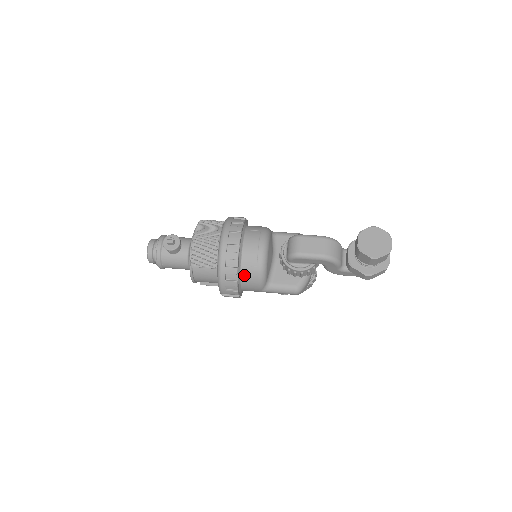
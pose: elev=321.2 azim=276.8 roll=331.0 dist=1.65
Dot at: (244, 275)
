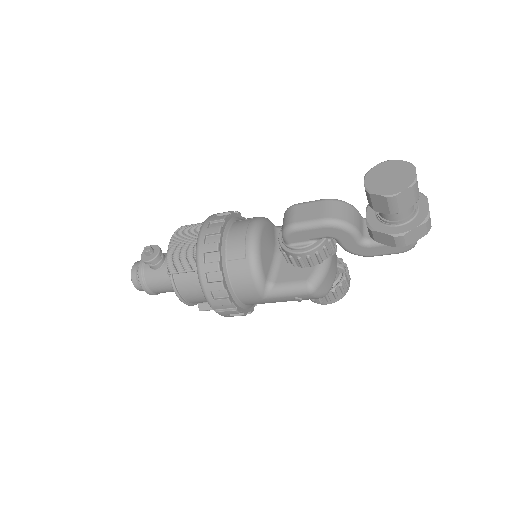
Dot at: (232, 274)
